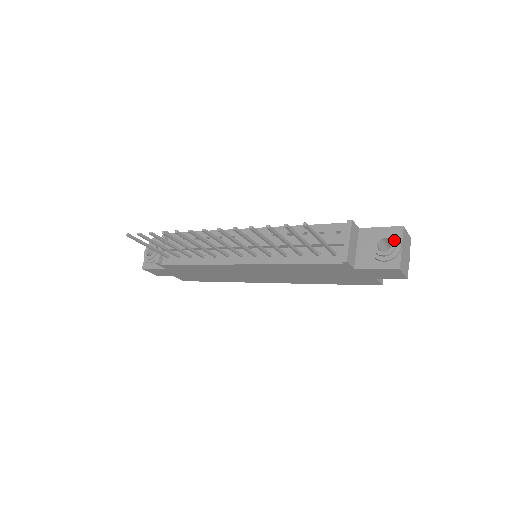
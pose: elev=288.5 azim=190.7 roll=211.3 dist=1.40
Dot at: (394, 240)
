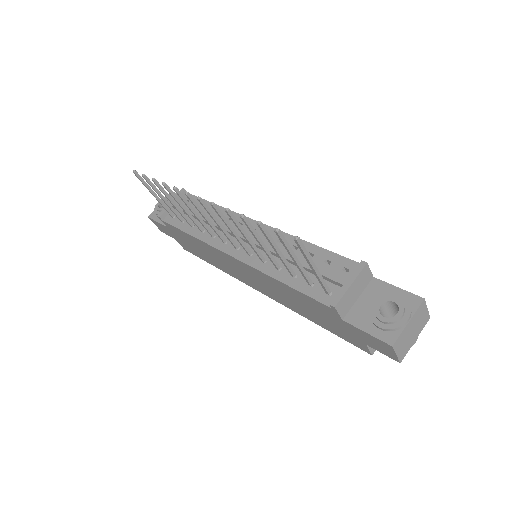
Dot at: (403, 309)
